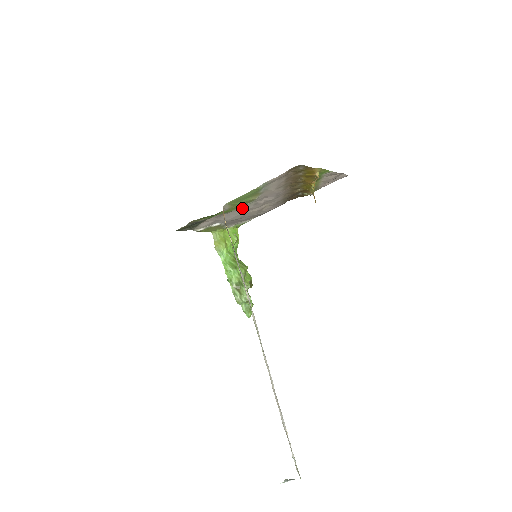
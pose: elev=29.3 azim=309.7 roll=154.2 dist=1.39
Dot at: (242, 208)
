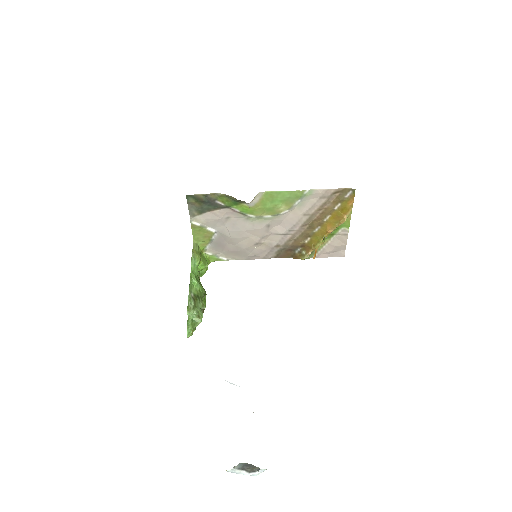
Dot at: (255, 221)
